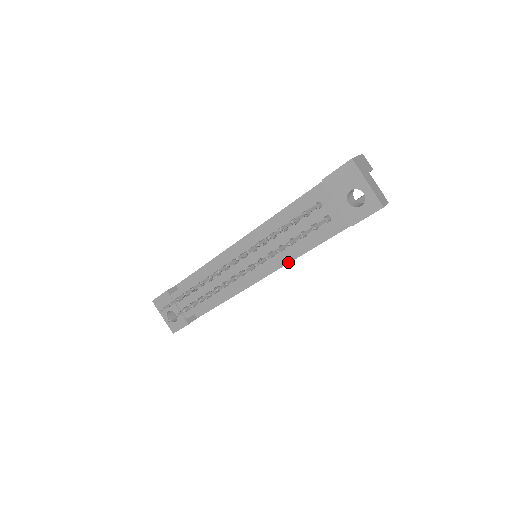
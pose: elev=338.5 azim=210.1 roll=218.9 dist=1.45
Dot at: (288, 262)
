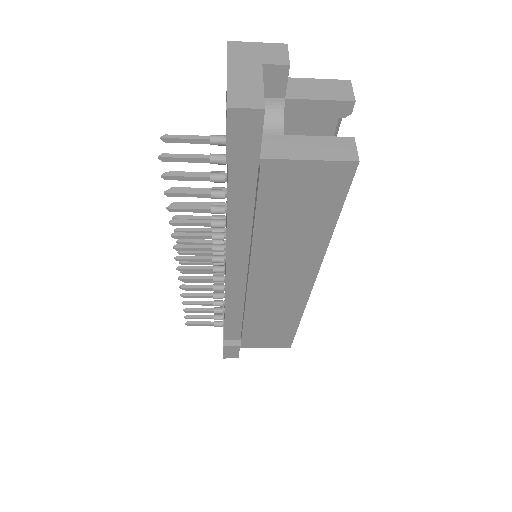
Dot at: (250, 257)
